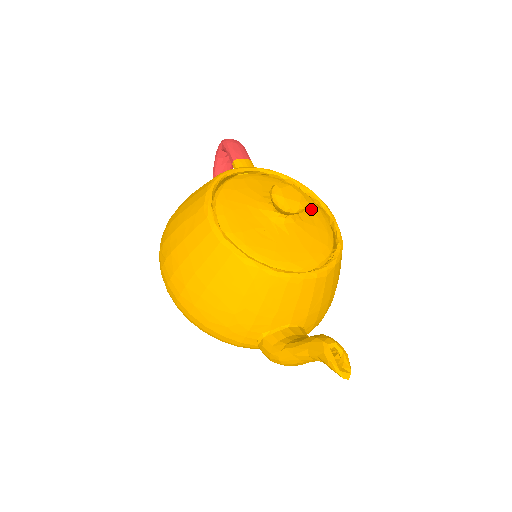
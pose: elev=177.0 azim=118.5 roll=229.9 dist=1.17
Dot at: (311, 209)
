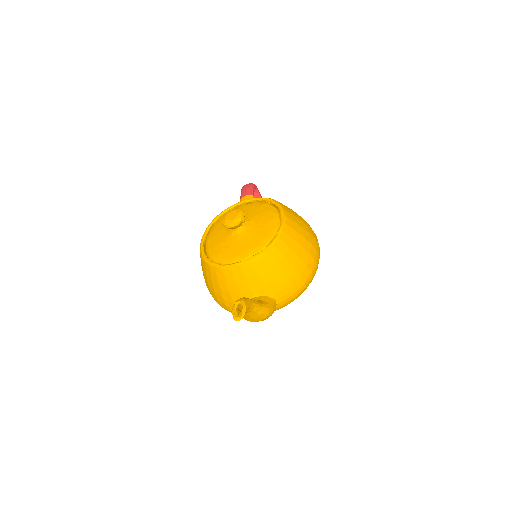
Dot at: (265, 216)
